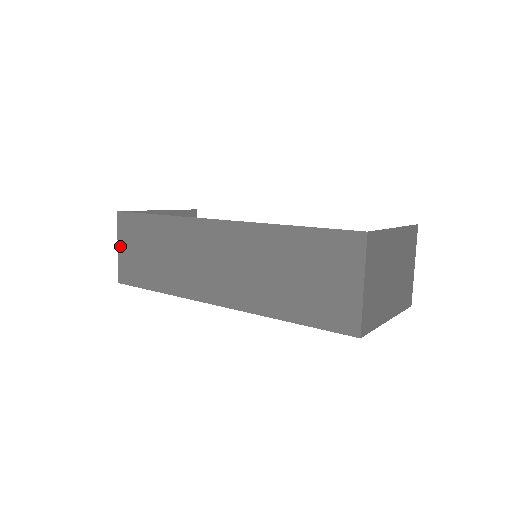
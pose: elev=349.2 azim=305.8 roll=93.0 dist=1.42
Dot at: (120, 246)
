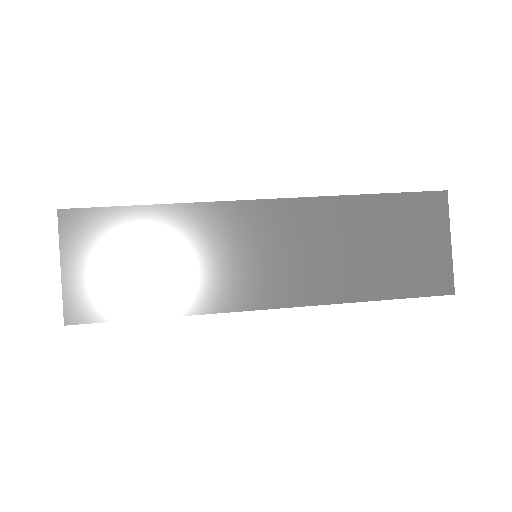
Dot at: (67, 264)
